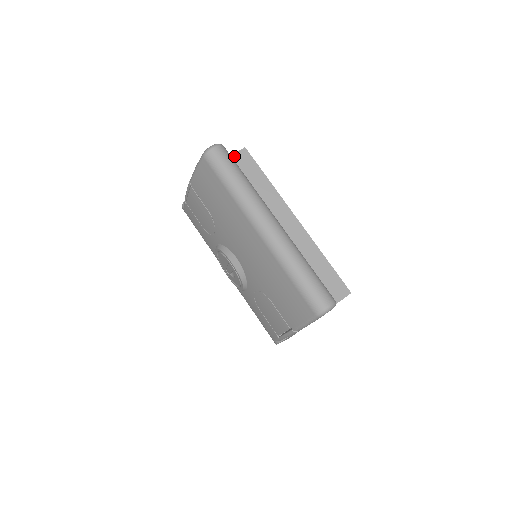
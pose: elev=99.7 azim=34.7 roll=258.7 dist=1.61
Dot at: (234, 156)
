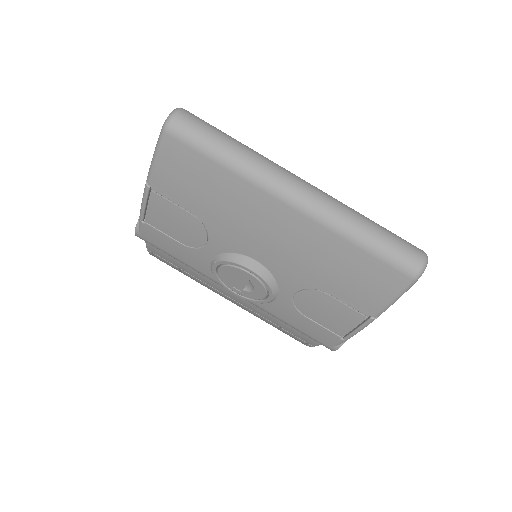
Dot at: occluded
